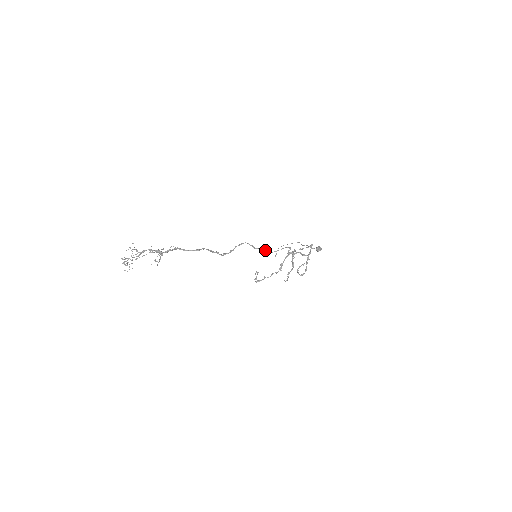
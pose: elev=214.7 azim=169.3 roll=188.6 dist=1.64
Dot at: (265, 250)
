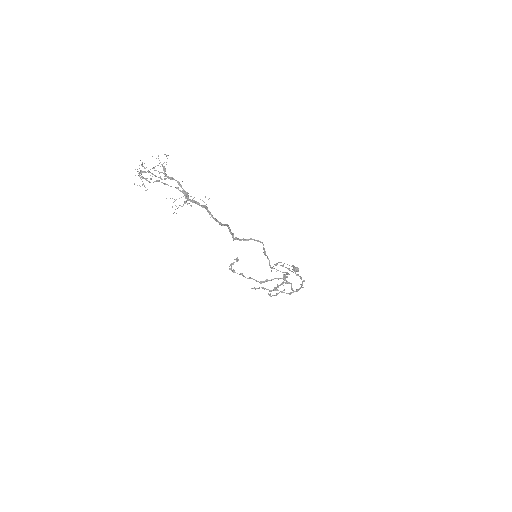
Dot at: occluded
